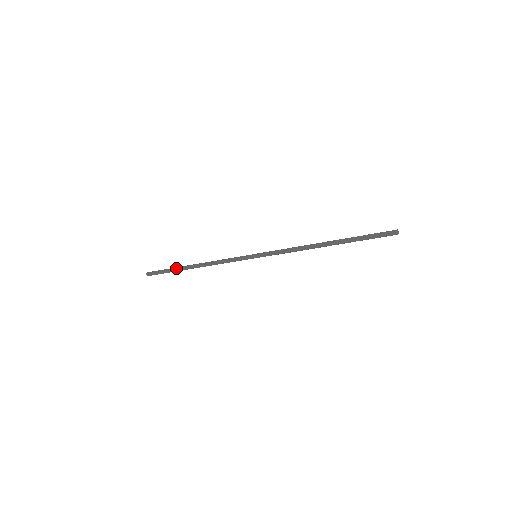
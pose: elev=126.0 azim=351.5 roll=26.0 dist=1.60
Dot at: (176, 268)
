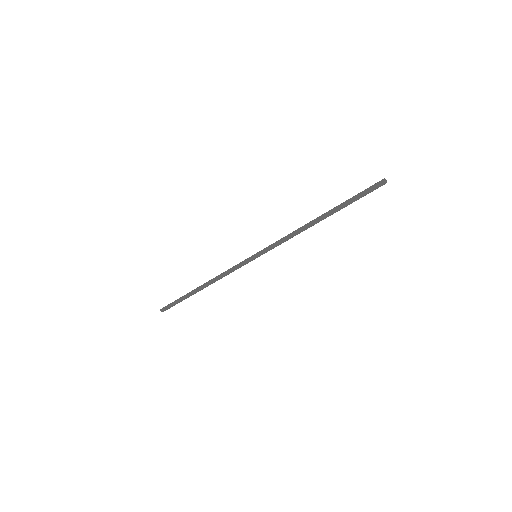
Dot at: (187, 293)
